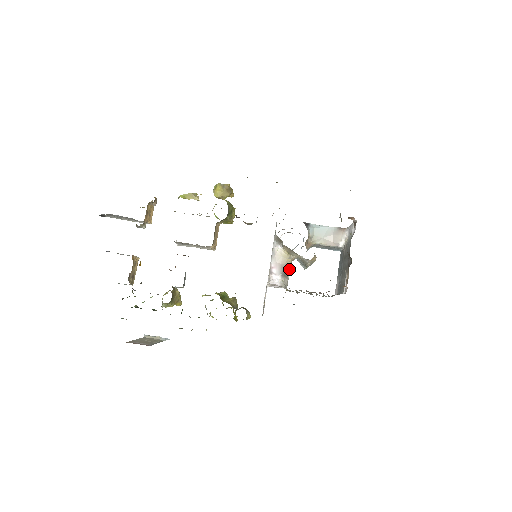
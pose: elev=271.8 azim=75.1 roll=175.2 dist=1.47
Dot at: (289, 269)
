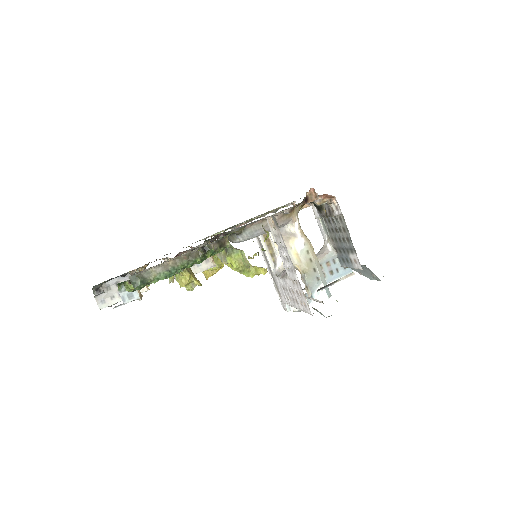
Dot at: occluded
